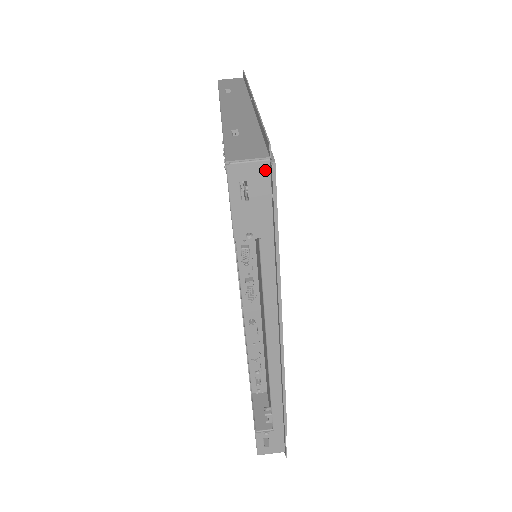
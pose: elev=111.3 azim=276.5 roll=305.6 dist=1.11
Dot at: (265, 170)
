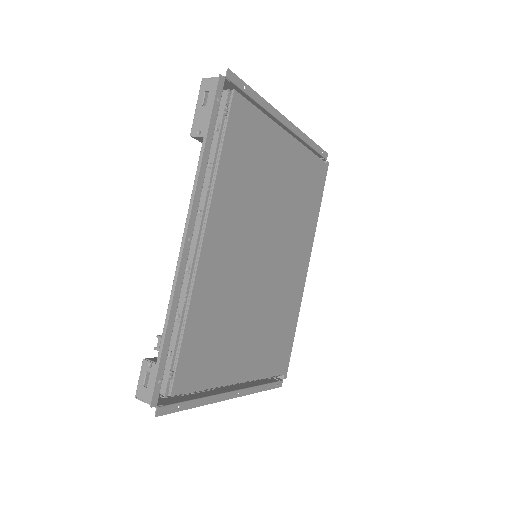
Dot at: (220, 84)
